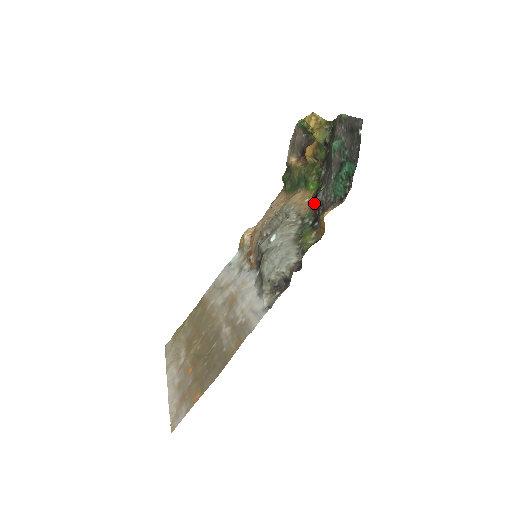
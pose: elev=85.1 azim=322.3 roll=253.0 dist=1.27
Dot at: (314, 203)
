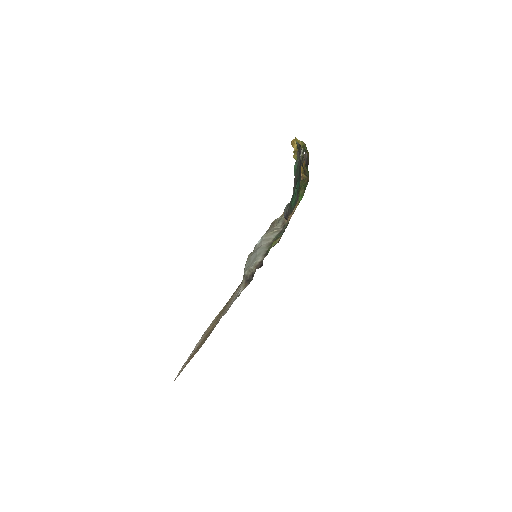
Dot at: (284, 214)
